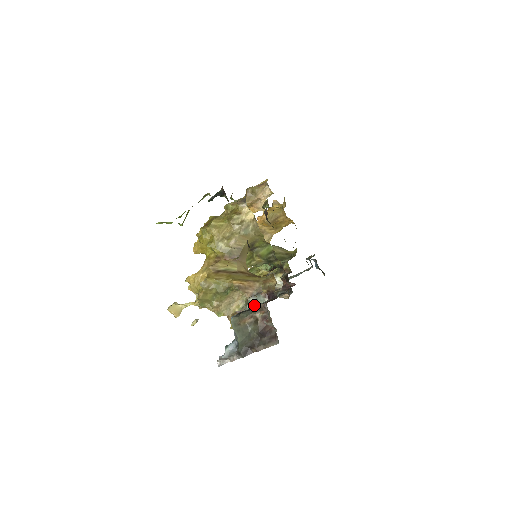
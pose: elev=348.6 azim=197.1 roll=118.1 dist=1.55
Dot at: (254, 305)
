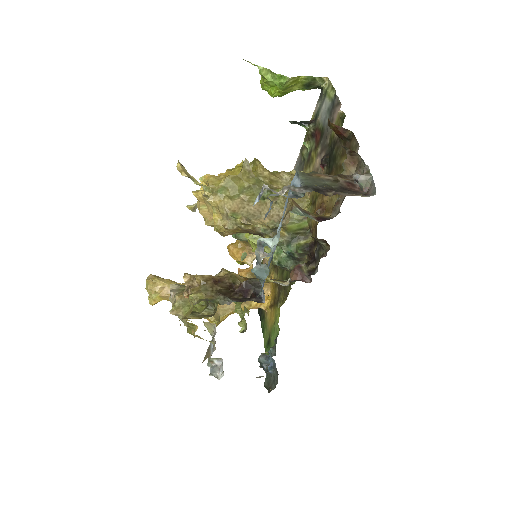
Dot at: (300, 215)
